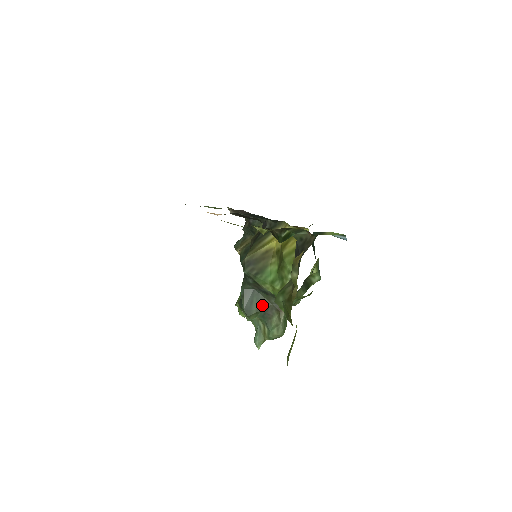
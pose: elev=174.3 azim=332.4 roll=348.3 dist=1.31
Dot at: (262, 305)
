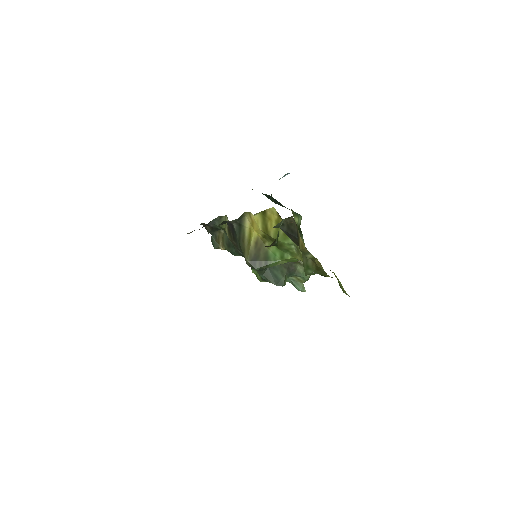
Dot at: (283, 270)
